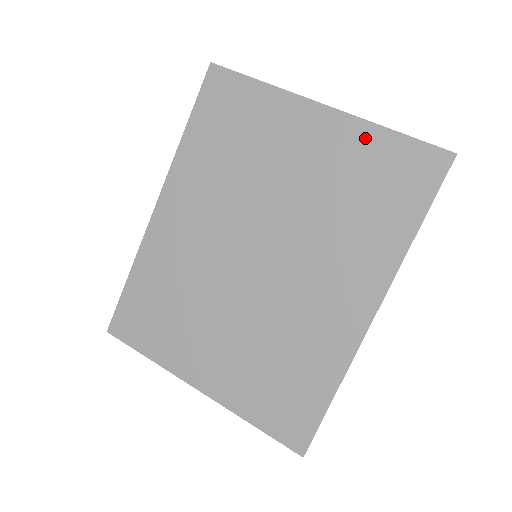
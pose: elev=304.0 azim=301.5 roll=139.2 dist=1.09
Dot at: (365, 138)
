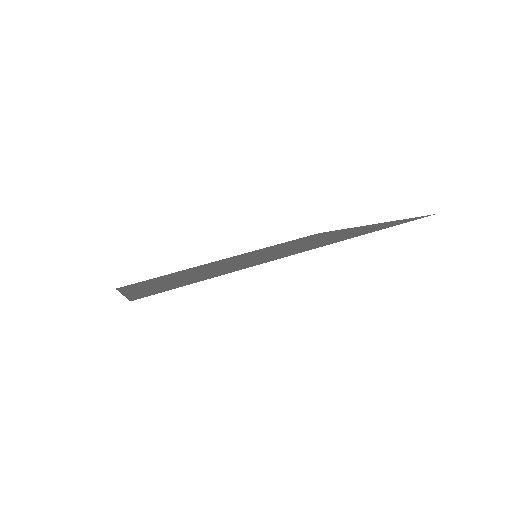
Dot at: (380, 224)
